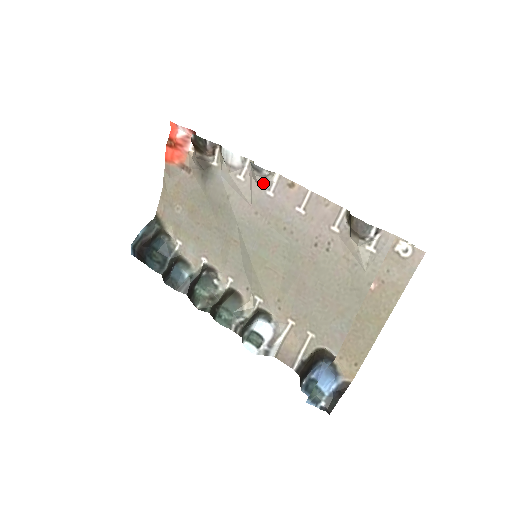
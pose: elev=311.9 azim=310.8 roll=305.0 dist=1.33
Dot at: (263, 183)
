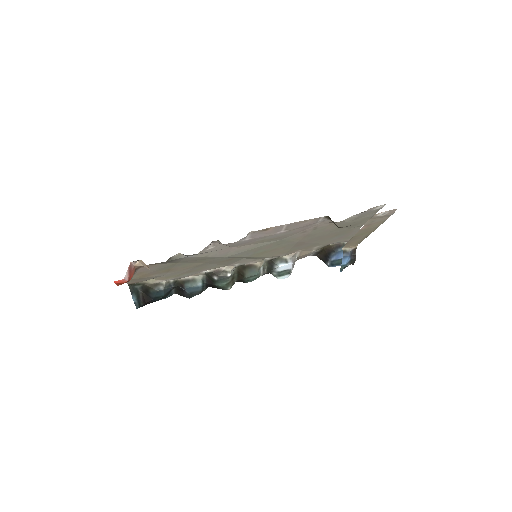
Dot at: occluded
